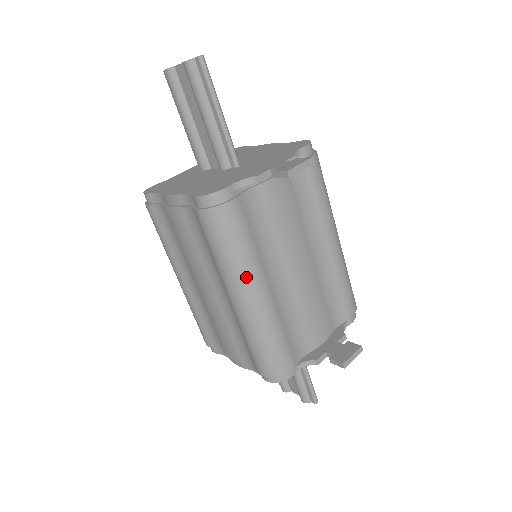
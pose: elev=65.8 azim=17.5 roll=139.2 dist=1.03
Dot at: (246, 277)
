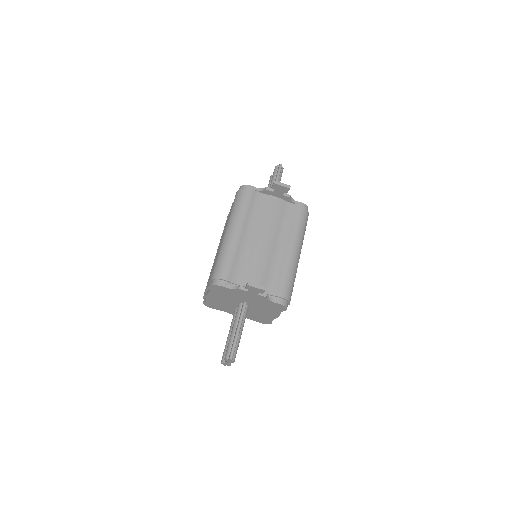
Dot at: (235, 221)
